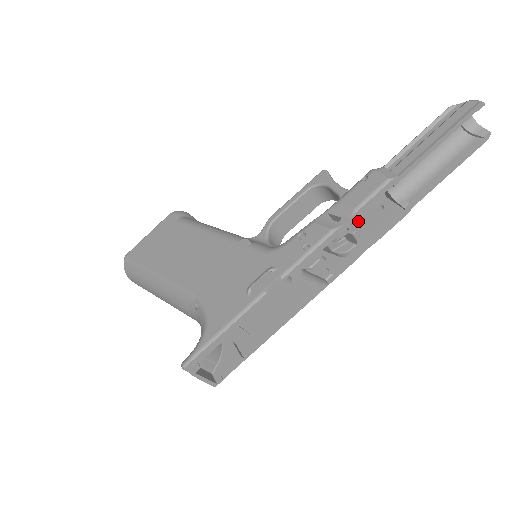
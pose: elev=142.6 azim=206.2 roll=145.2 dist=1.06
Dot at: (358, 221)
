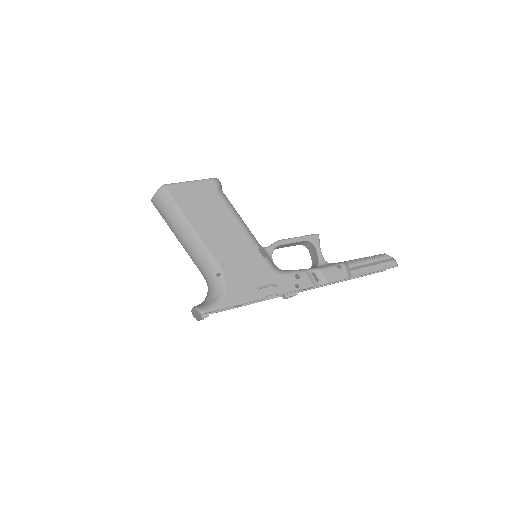
Dot at: occluded
